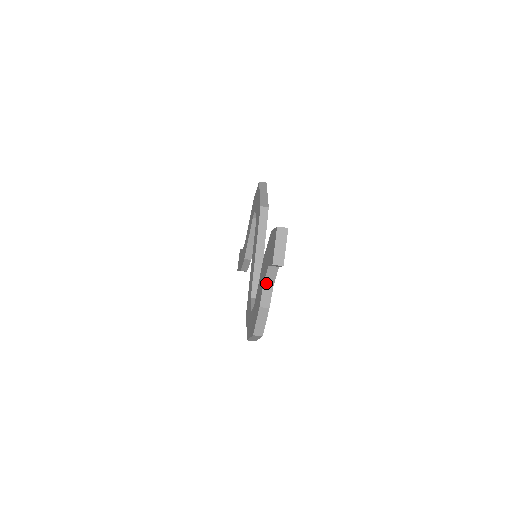
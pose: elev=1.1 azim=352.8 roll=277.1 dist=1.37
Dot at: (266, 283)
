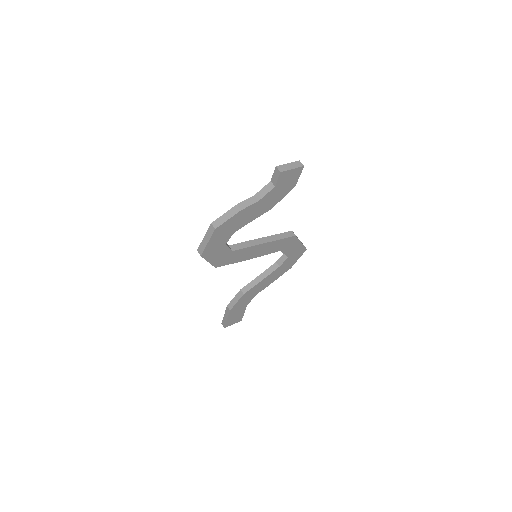
Dot at: (257, 195)
